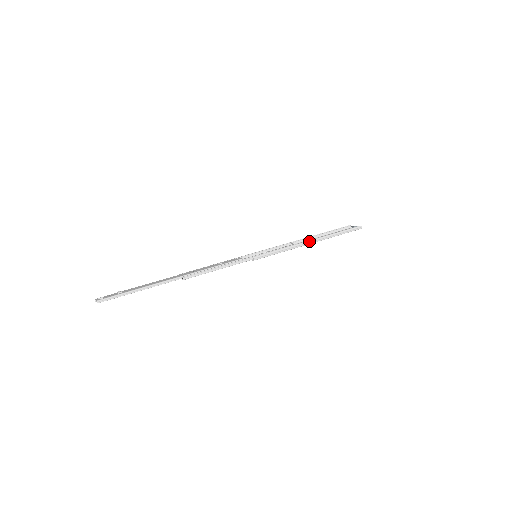
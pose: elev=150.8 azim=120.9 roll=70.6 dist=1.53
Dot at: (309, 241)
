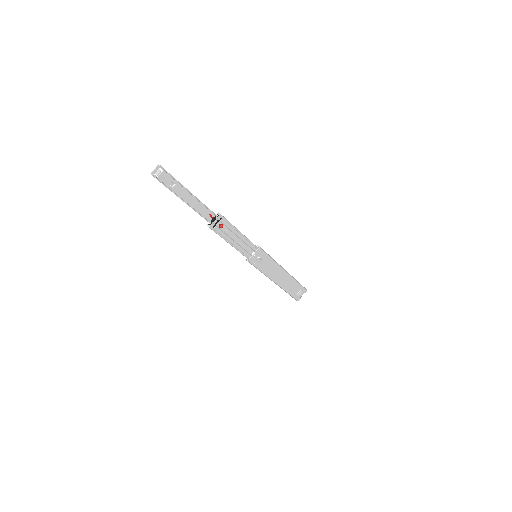
Dot at: (284, 269)
